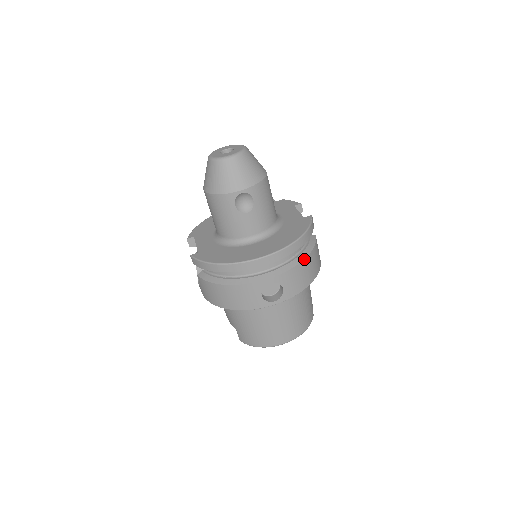
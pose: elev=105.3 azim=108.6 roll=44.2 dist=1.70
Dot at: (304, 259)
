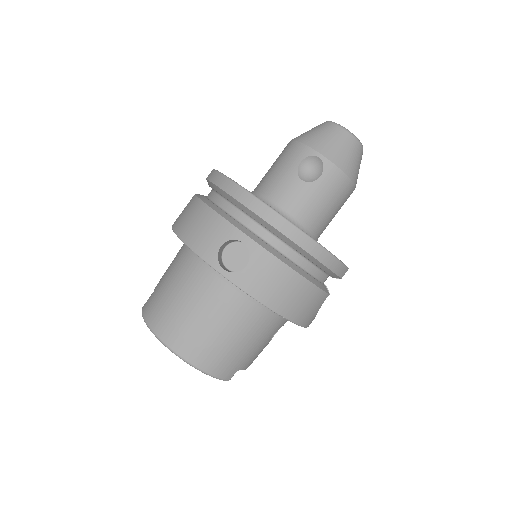
Dot at: (298, 273)
